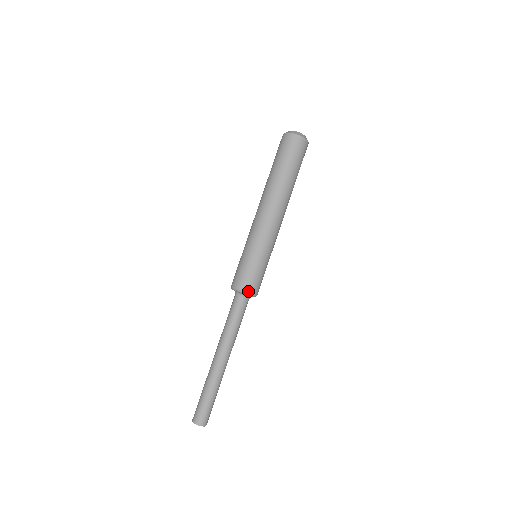
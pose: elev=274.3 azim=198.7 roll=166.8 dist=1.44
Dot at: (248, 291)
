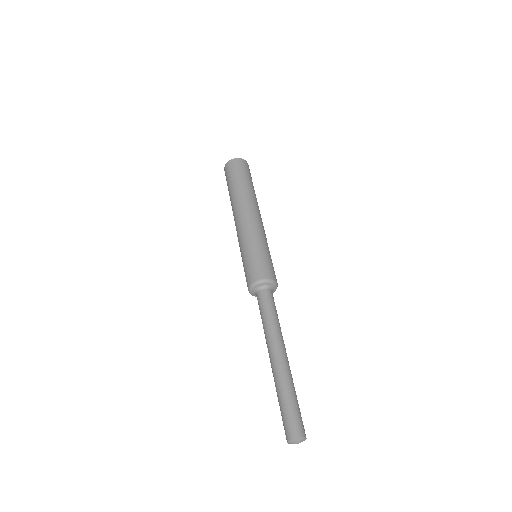
Dot at: (264, 278)
